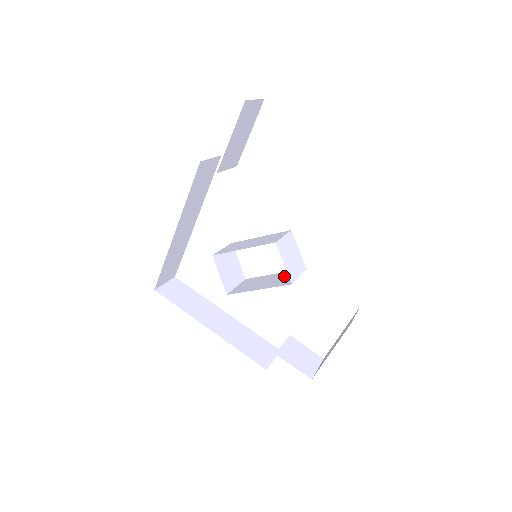
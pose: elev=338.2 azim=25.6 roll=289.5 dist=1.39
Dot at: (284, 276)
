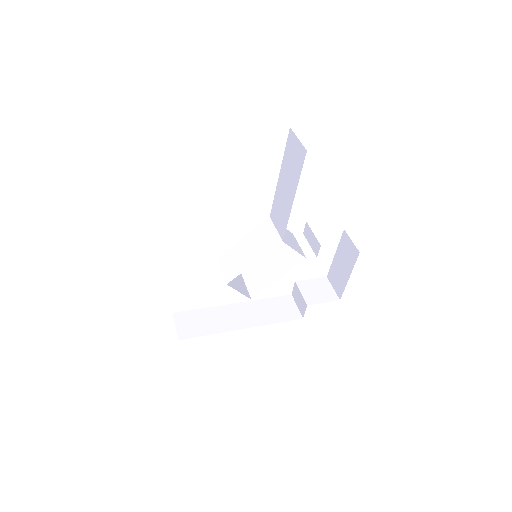
Dot at: (282, 252)
